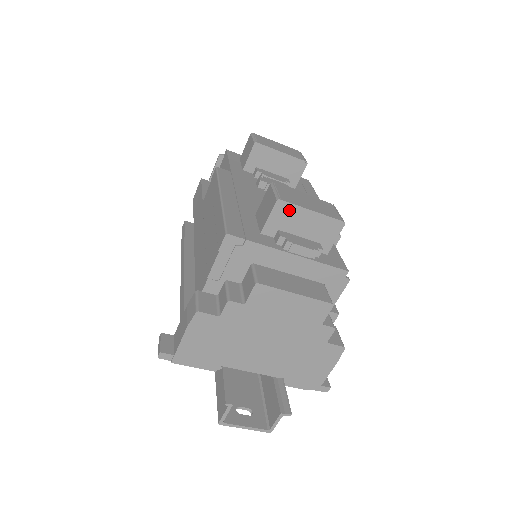
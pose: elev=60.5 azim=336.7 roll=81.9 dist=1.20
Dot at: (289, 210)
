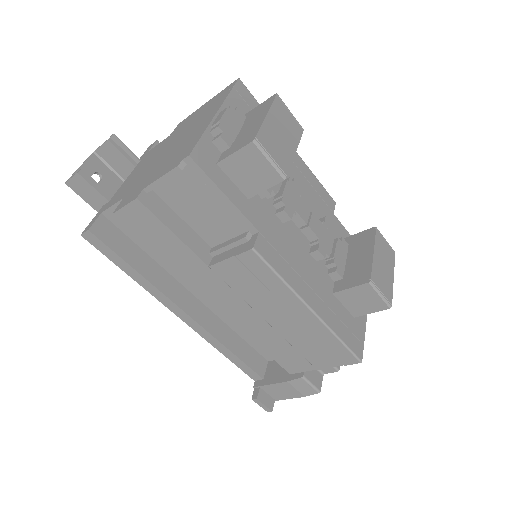
Dot at: occluded
